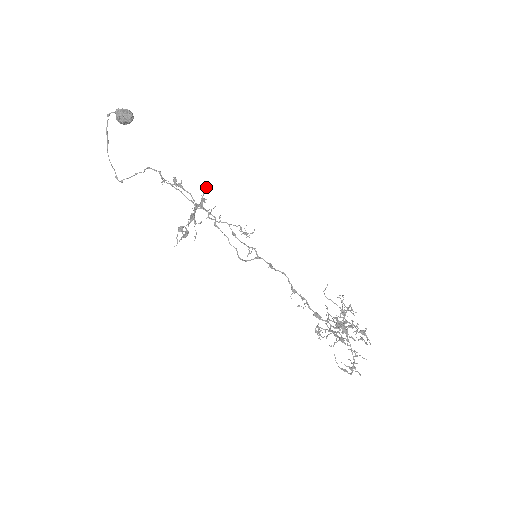
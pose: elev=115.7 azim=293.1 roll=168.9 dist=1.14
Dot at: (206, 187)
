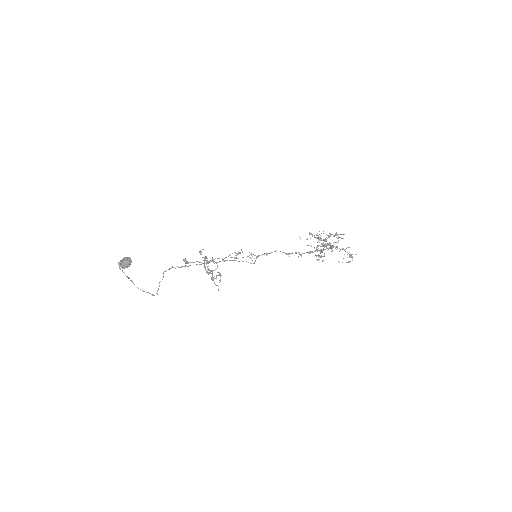
Dot at: (200, 251)
